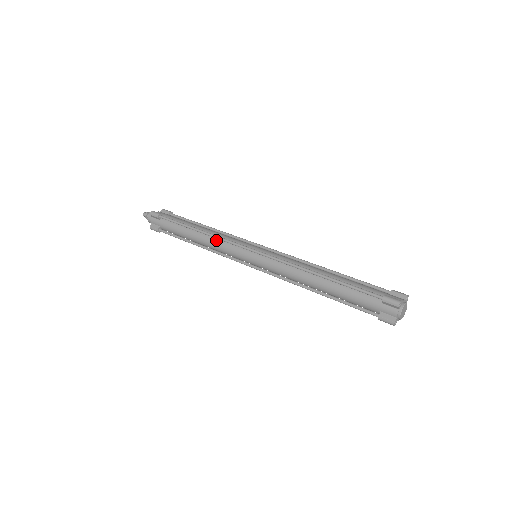
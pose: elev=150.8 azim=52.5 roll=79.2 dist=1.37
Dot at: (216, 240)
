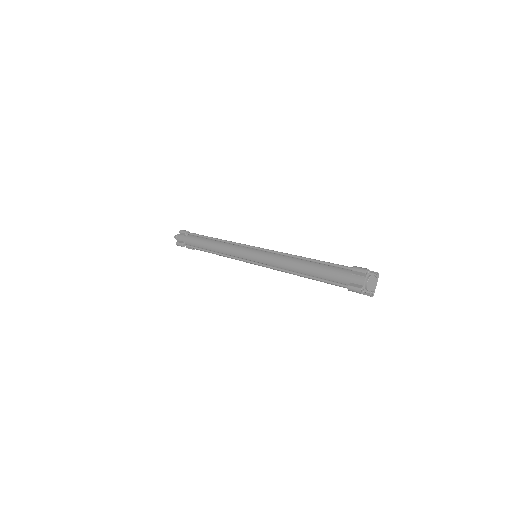
Dot at: (226, 244)
